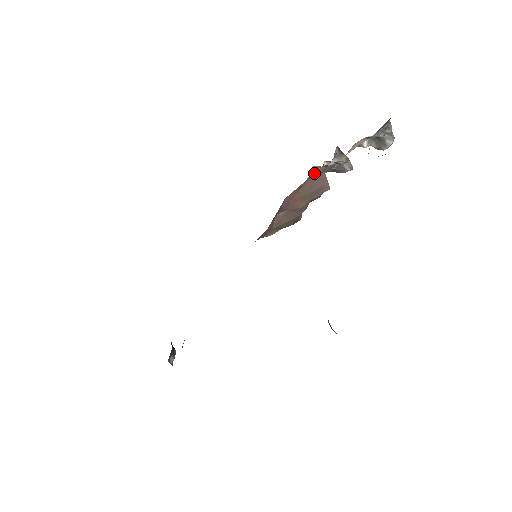
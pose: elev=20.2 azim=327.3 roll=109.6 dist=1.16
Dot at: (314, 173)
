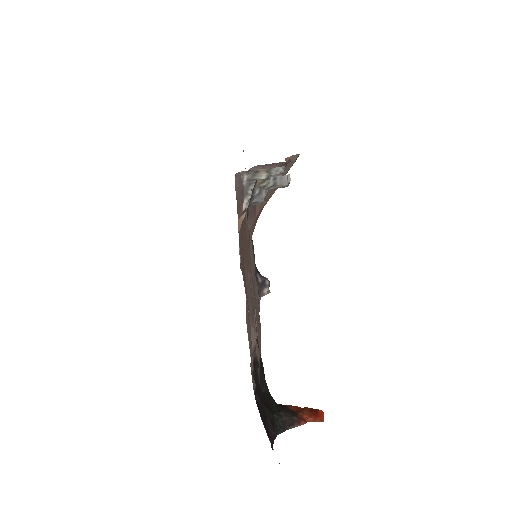
Dot at: occluded
